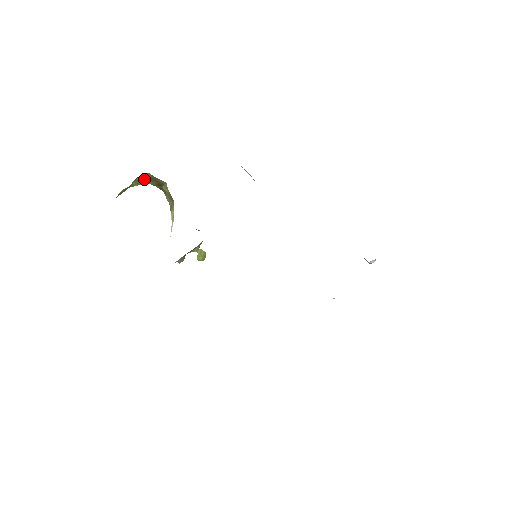
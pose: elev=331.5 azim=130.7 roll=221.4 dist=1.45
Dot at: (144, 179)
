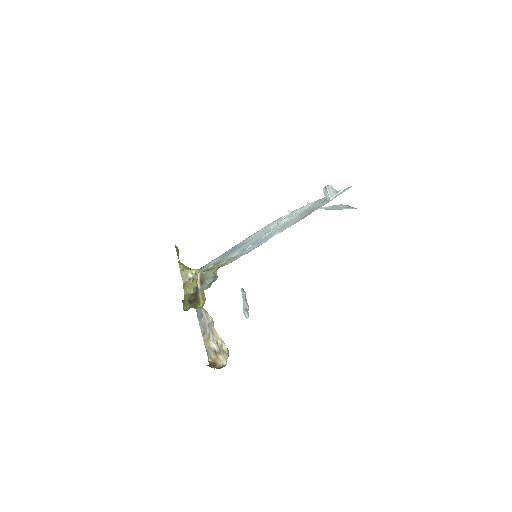
Dot at: occluded
